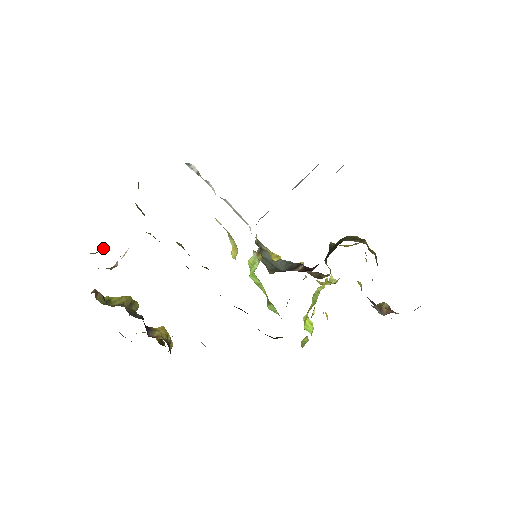
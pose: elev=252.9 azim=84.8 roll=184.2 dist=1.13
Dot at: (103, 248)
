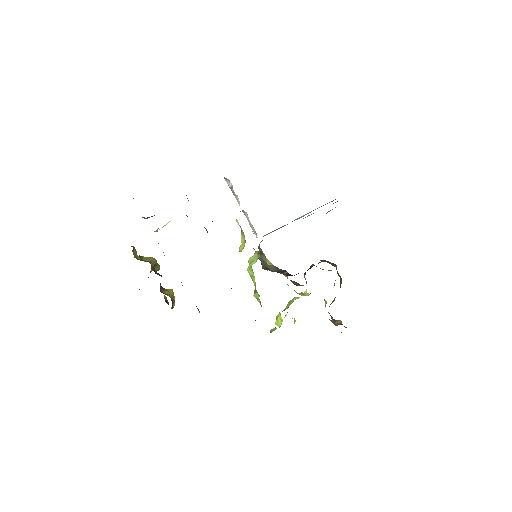
Dot at: (151, 216)
